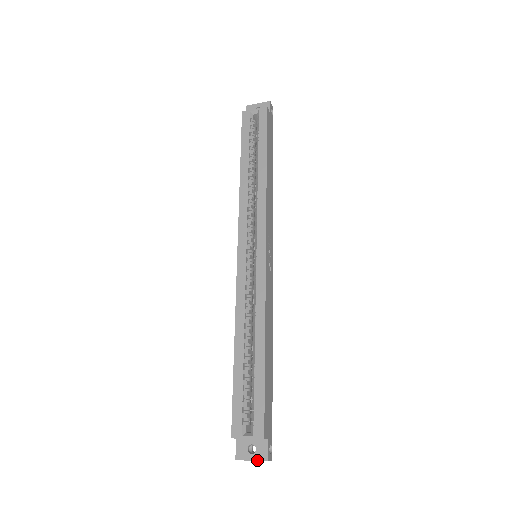
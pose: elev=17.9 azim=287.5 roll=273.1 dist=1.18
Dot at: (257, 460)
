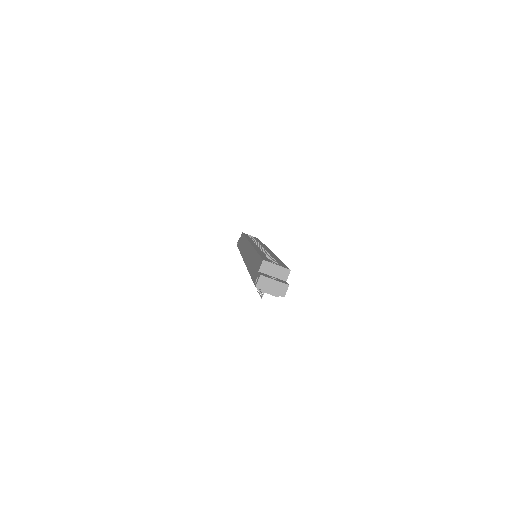
Dot at: (280, 281)
